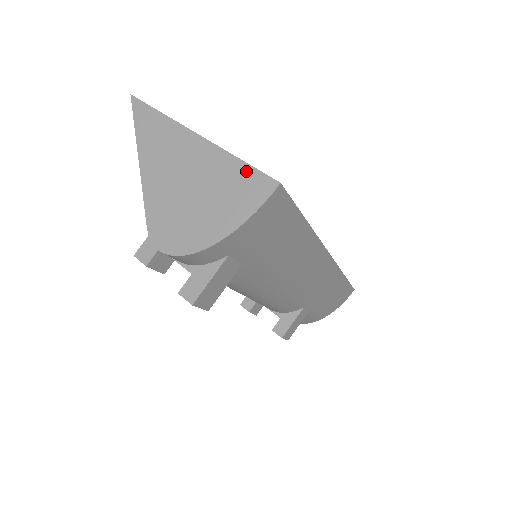
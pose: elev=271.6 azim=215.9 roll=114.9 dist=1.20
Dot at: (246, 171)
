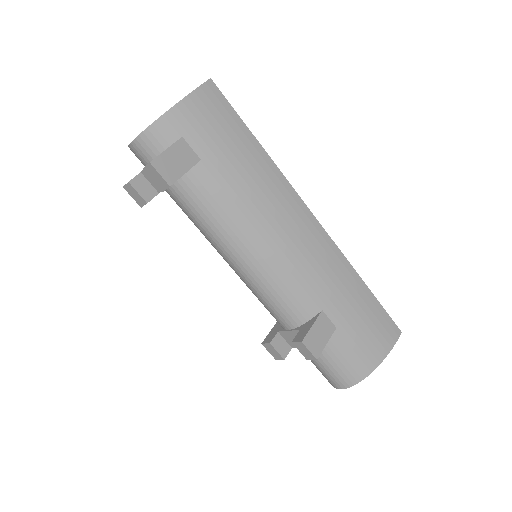
Dot at: occluded
